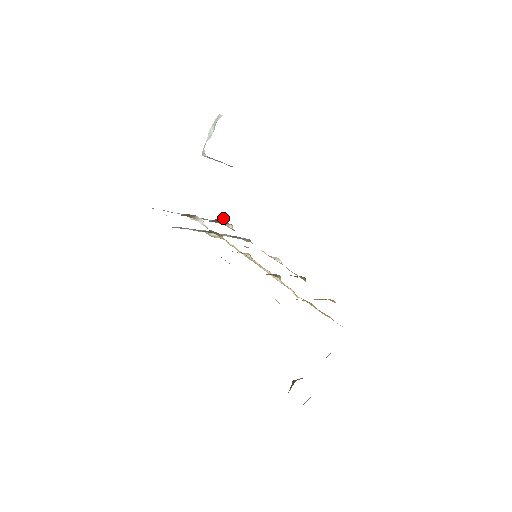
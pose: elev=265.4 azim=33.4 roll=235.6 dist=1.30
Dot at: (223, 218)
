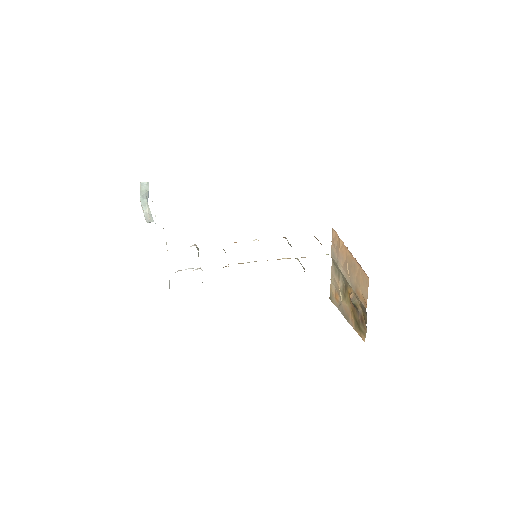
Dot at: occluded
